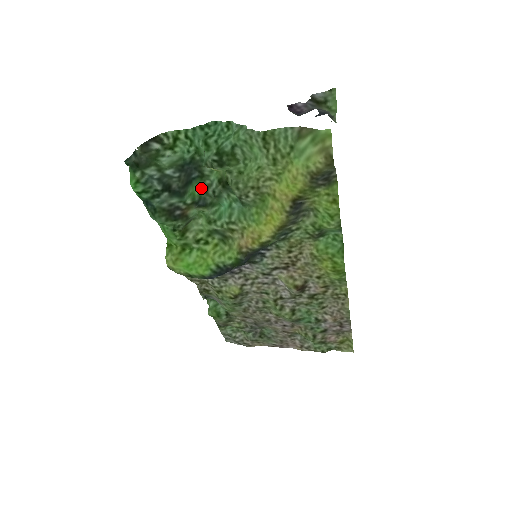
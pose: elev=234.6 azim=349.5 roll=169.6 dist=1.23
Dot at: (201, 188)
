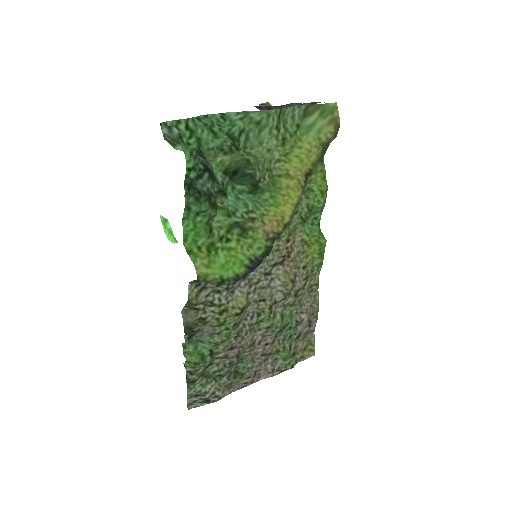
Dot at: occluded
